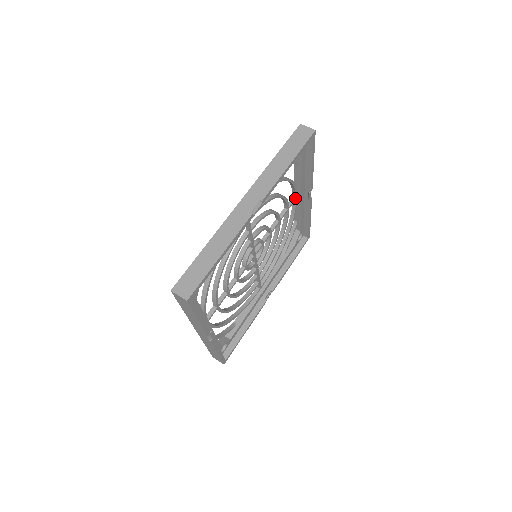
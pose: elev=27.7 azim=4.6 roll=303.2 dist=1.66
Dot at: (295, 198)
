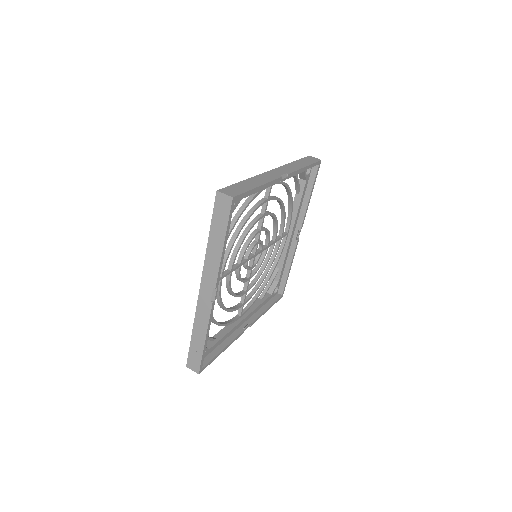
Dot at: (270, 187)
